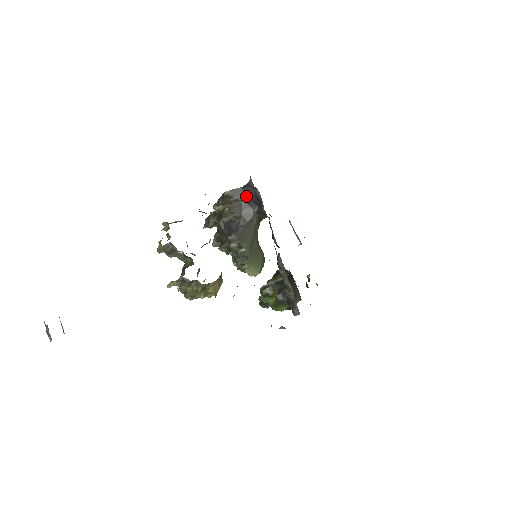
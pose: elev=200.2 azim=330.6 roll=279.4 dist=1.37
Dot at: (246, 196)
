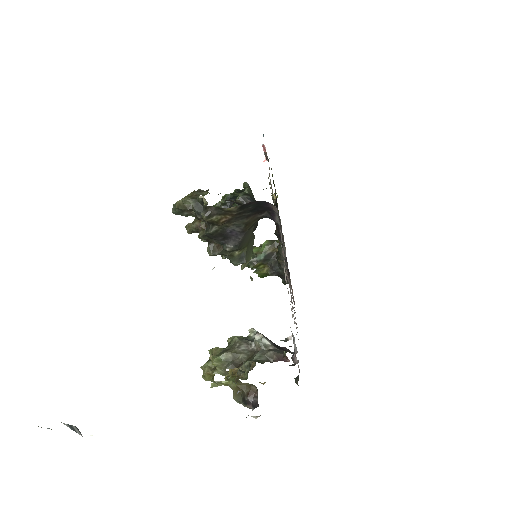
Dot at: (255, 208)
